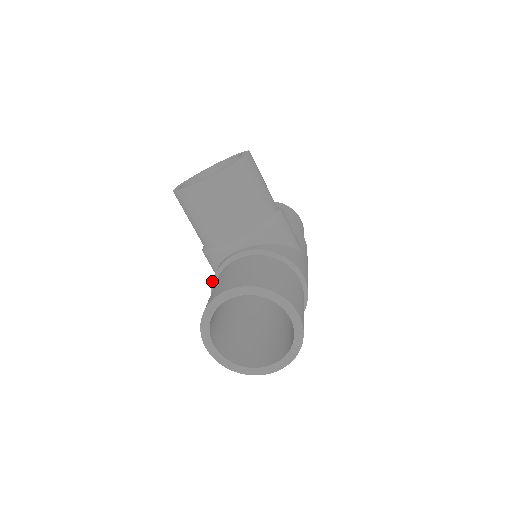
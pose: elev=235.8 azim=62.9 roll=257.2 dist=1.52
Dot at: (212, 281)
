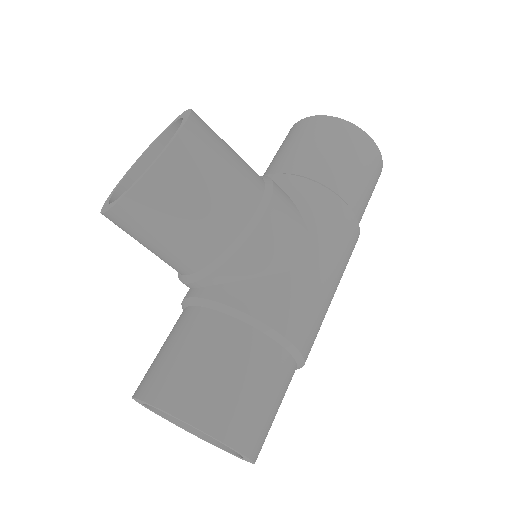
Dot at: occluded
